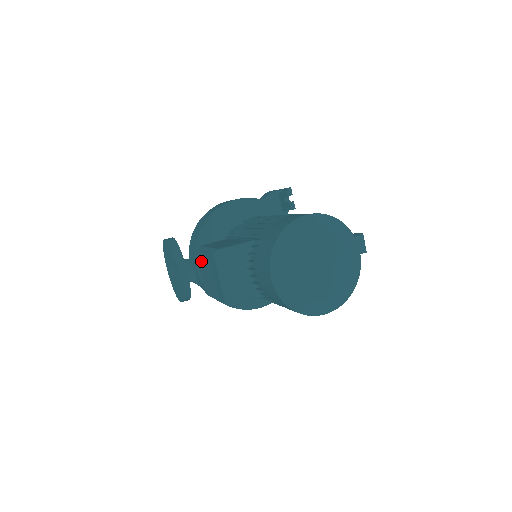
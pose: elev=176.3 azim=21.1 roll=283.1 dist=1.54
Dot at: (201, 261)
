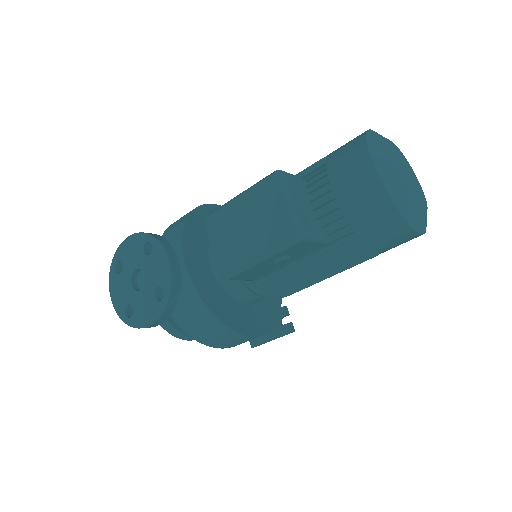
Dot at: (222, 221)
